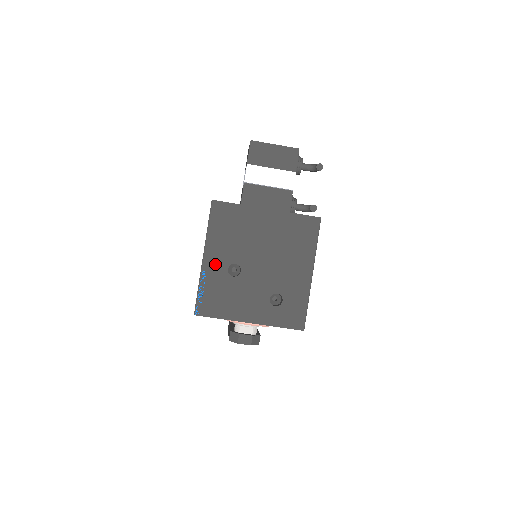
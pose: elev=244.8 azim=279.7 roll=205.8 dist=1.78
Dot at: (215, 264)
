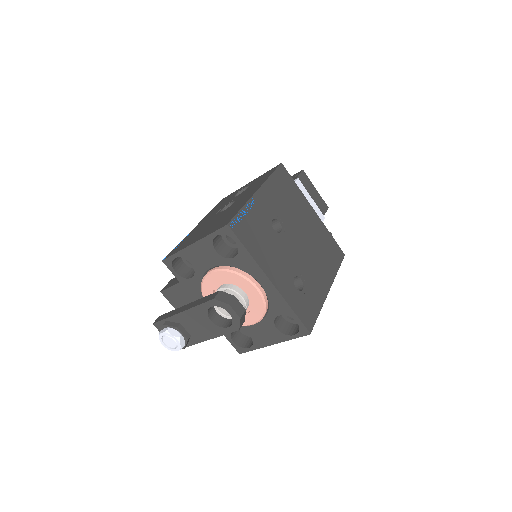
Dot at: (265, 205)
